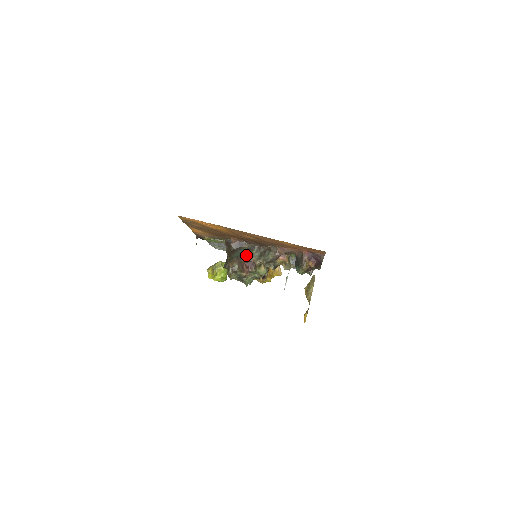
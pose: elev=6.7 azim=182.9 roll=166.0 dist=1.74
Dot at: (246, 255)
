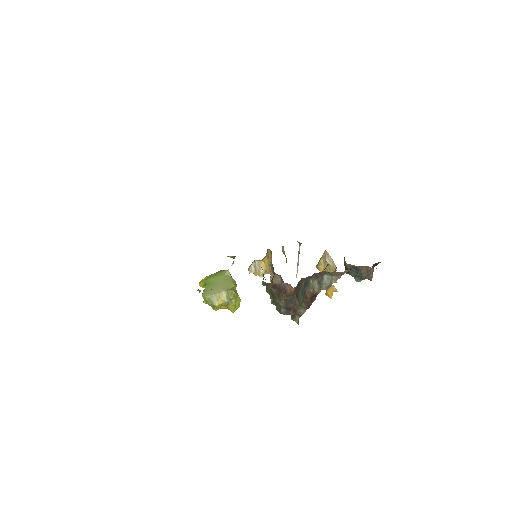
Dot at: (308, 292)
